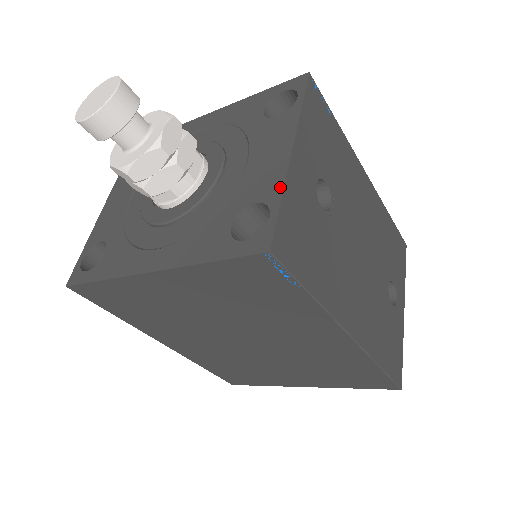
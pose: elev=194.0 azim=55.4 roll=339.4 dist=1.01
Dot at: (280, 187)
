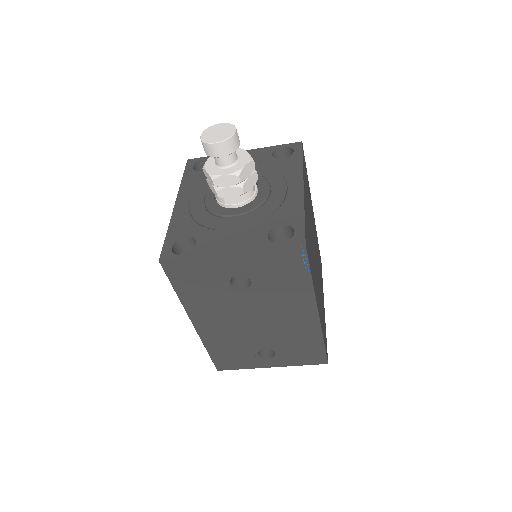
Dot at: (201, 254)
